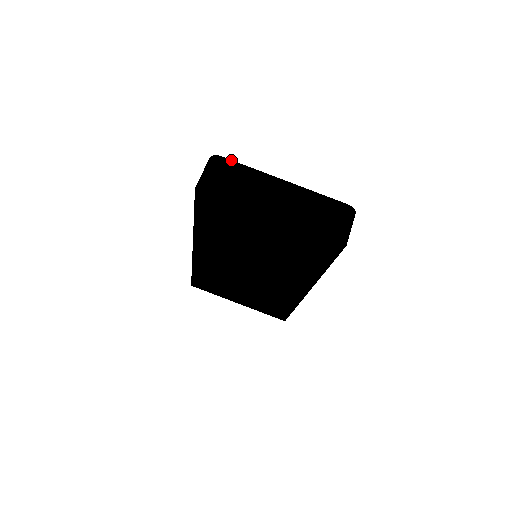
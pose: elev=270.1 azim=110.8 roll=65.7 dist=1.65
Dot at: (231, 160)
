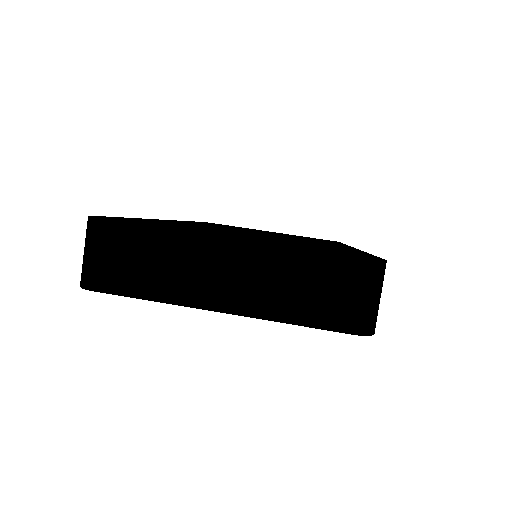
Dot at: (121, 222)
